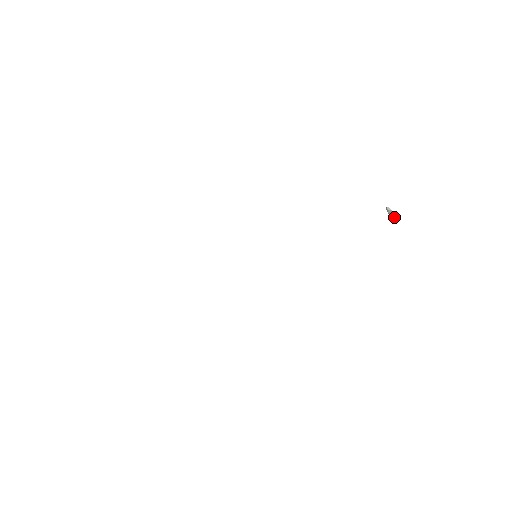
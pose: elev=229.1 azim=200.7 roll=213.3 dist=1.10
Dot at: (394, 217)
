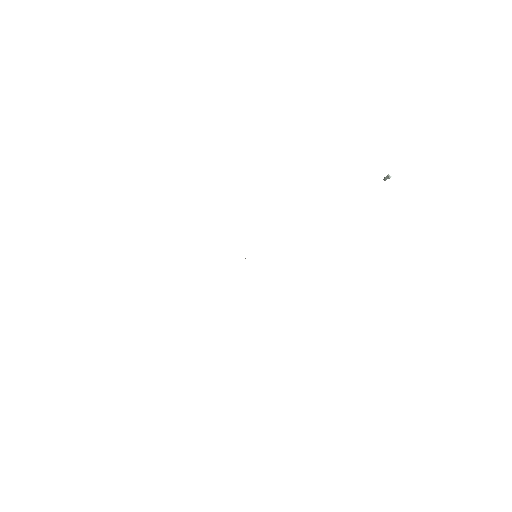
Dot at: (387, 176)
